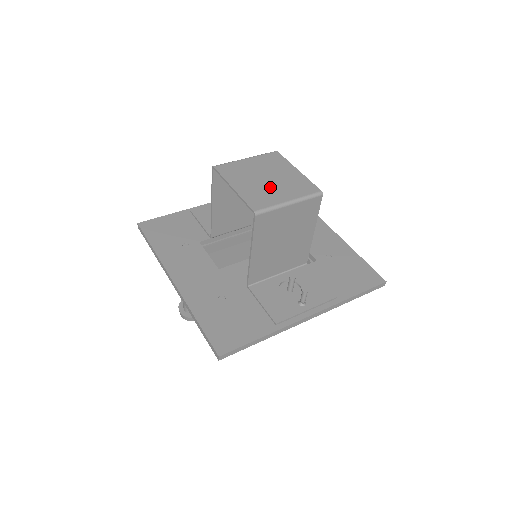
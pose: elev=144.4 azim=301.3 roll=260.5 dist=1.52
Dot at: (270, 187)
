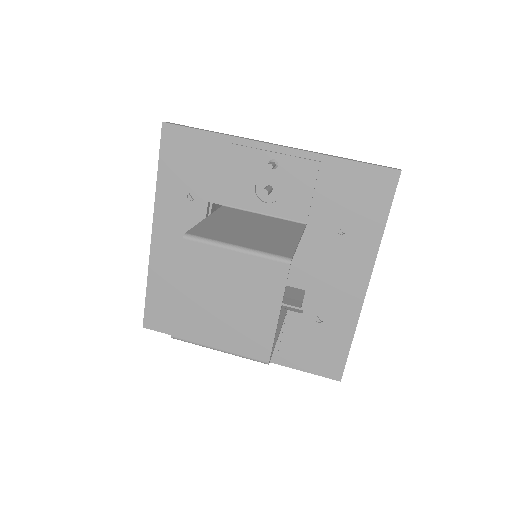
Dot at: (218, 318)
